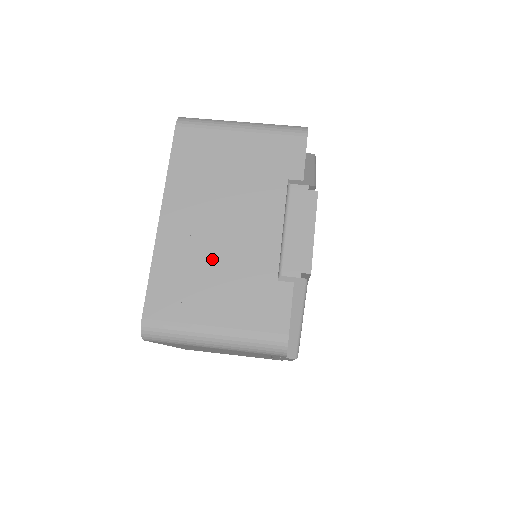
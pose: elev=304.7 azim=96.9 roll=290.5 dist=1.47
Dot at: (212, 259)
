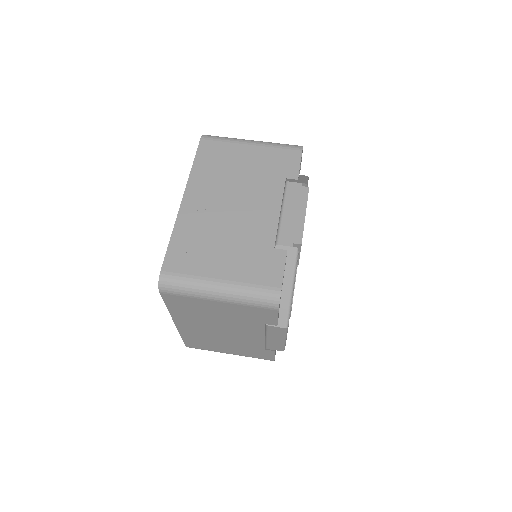
Dot at: (222, 230)
